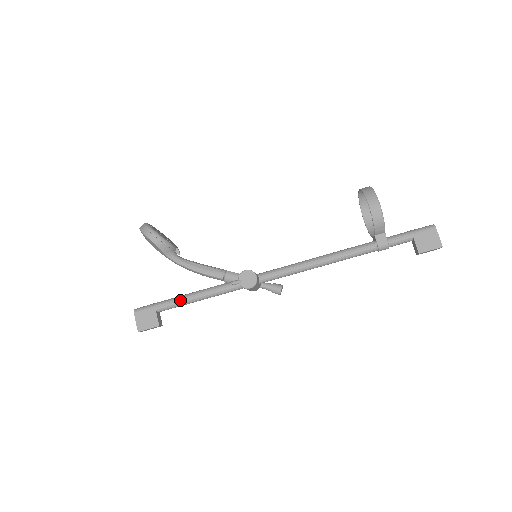
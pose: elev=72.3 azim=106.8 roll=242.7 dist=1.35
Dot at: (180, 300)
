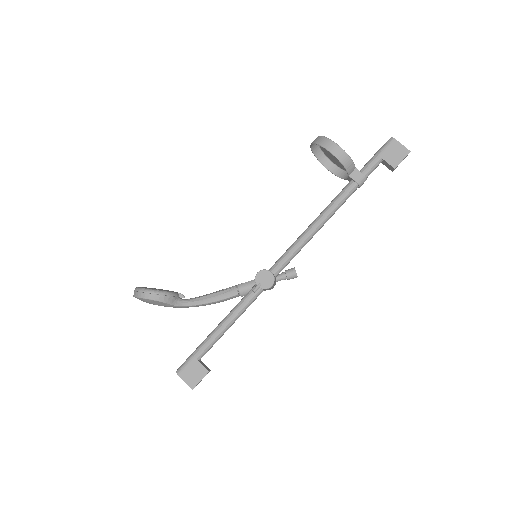
Dot at: (213, 336)
